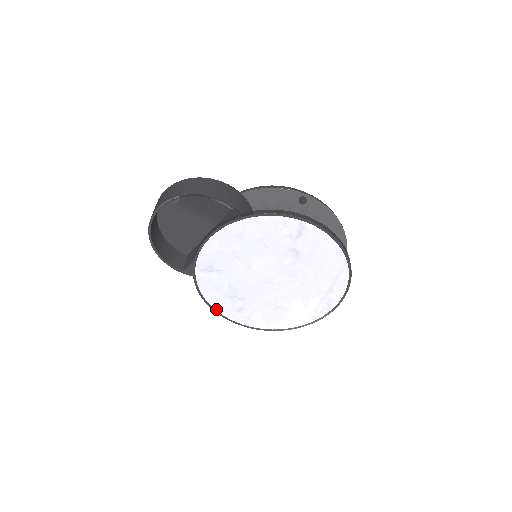
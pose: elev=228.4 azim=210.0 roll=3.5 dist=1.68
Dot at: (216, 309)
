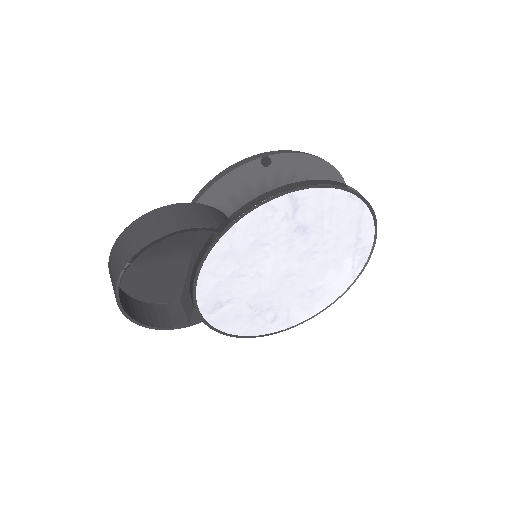
Dot at: (249, 335)
